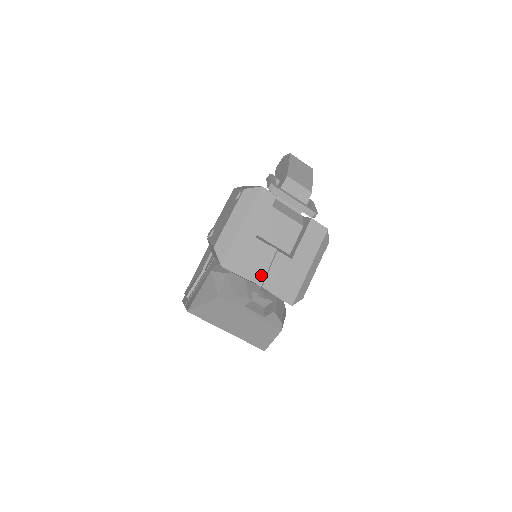
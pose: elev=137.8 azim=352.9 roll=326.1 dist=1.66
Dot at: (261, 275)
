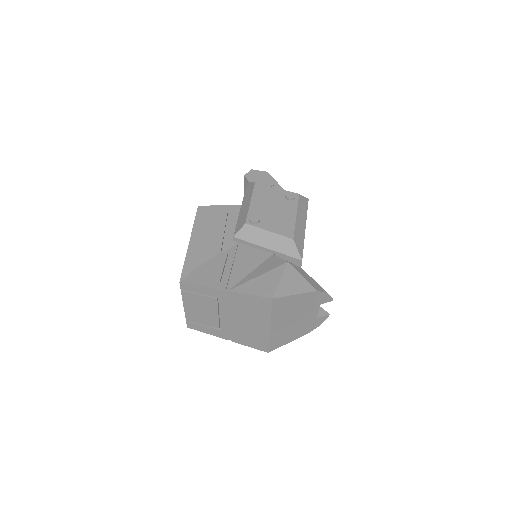
Dot at: occluded
